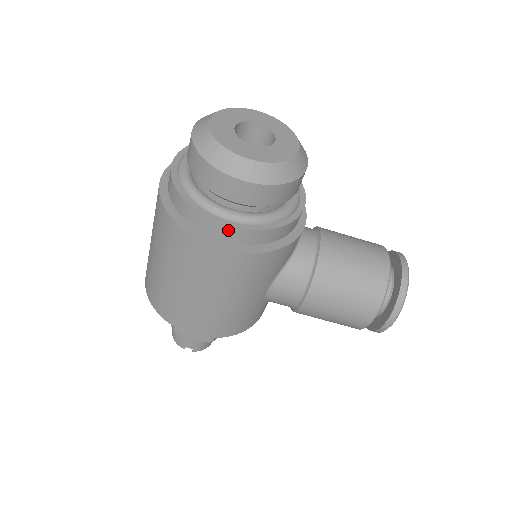
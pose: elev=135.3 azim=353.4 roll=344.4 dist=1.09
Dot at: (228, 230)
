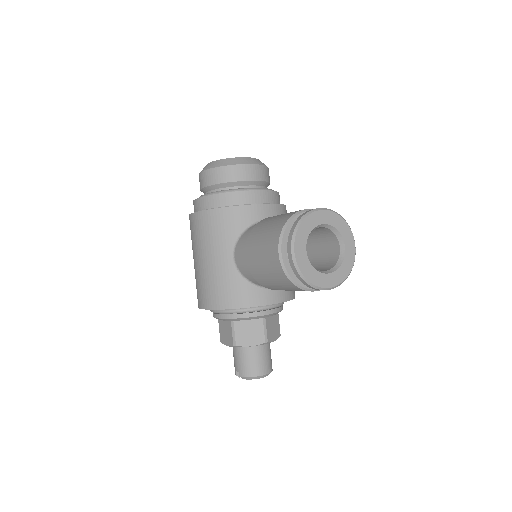
Dot at: (197, 202)
